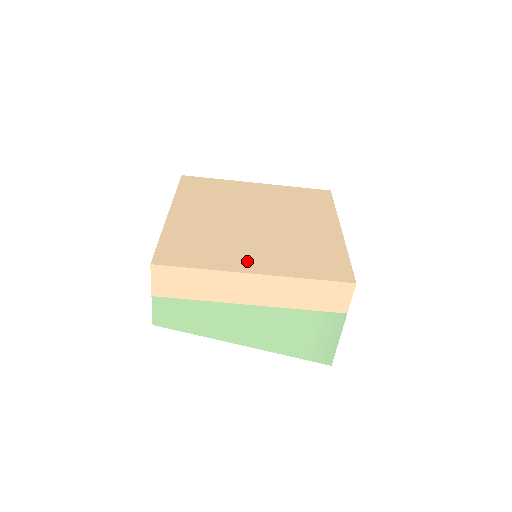
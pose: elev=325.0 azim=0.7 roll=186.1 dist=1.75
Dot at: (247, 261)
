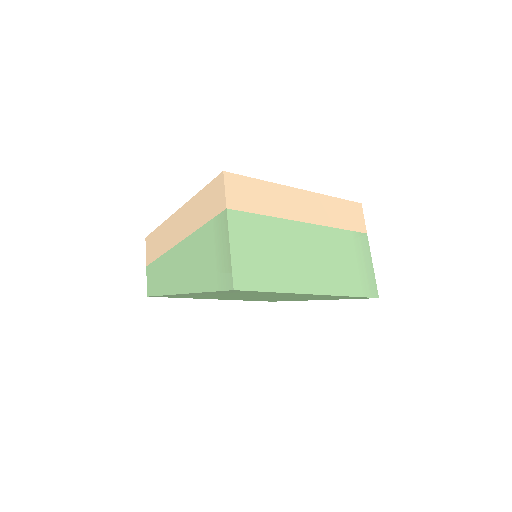
Dot at: occluded
